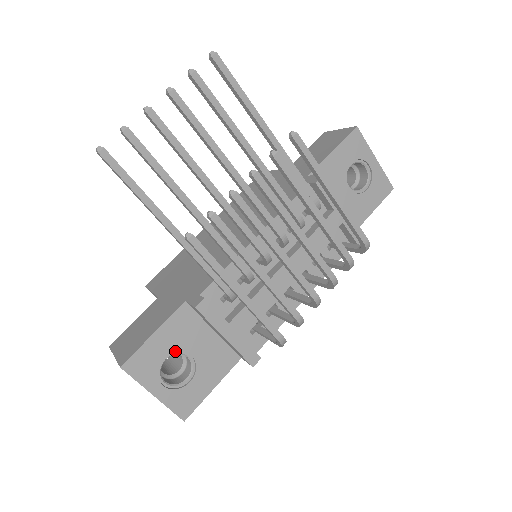
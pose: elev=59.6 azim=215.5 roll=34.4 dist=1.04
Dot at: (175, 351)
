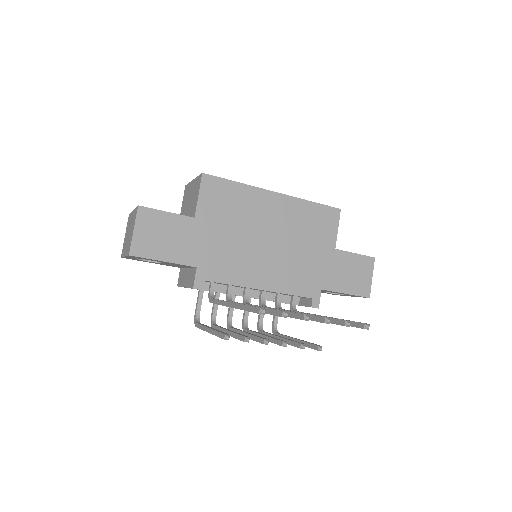
Dot at: (161, 262)
